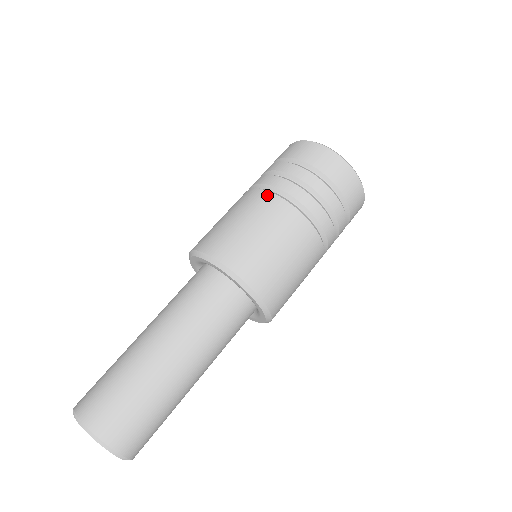
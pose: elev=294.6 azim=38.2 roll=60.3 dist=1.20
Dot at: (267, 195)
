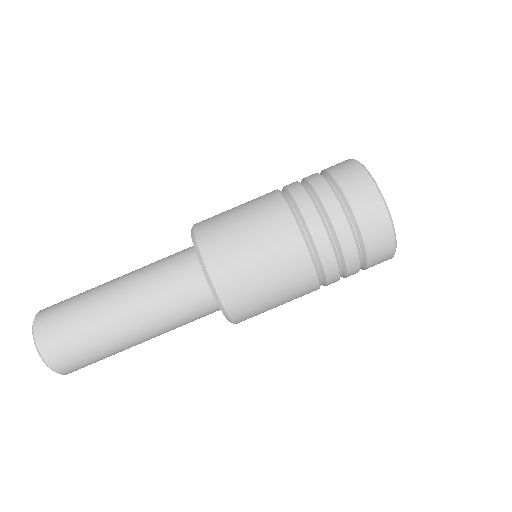
Dot at: (287, 216)
